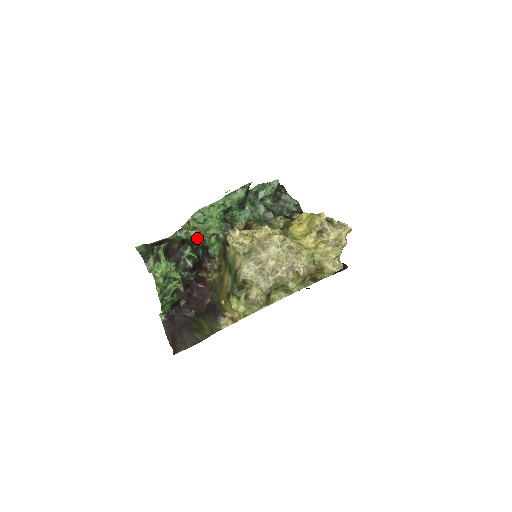
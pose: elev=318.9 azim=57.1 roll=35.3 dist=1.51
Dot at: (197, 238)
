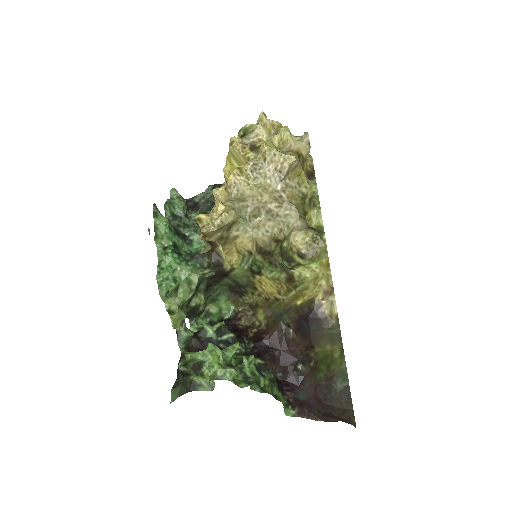
Dot at: occluded
